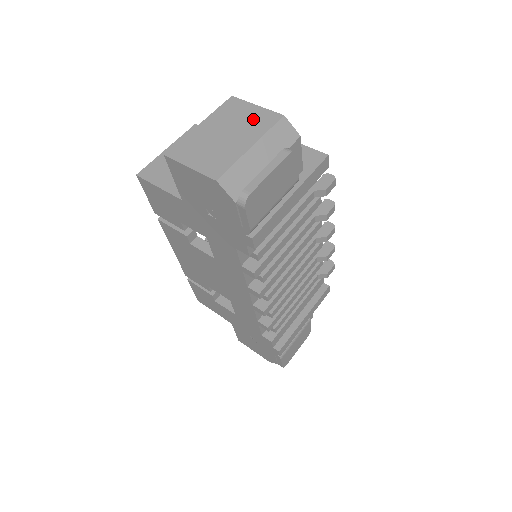
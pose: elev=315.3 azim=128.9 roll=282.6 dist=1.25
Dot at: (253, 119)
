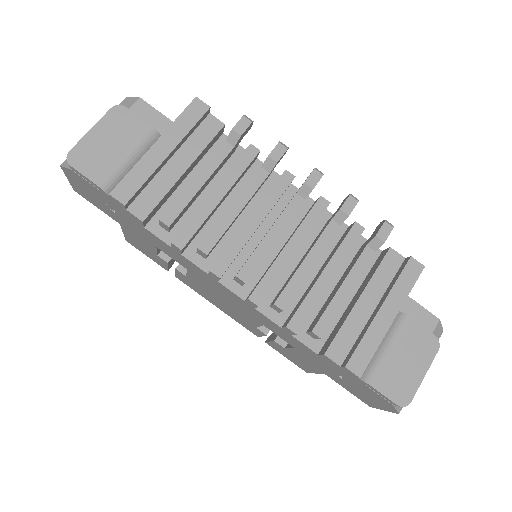
Dot at: occluded
